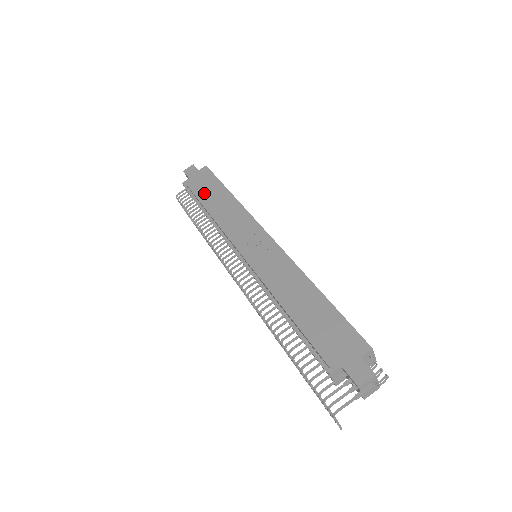
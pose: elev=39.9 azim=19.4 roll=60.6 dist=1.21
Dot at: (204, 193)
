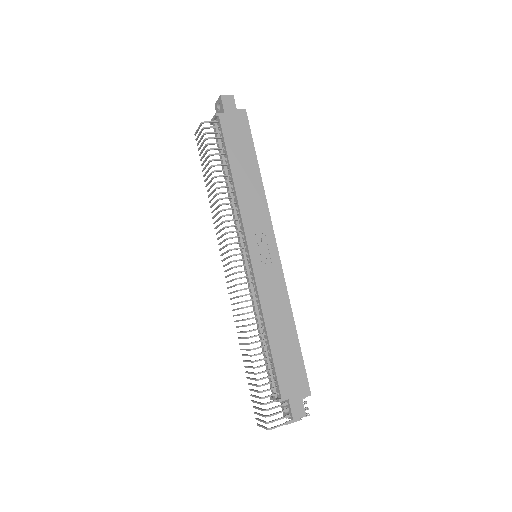
Dot at: (235, 149)
